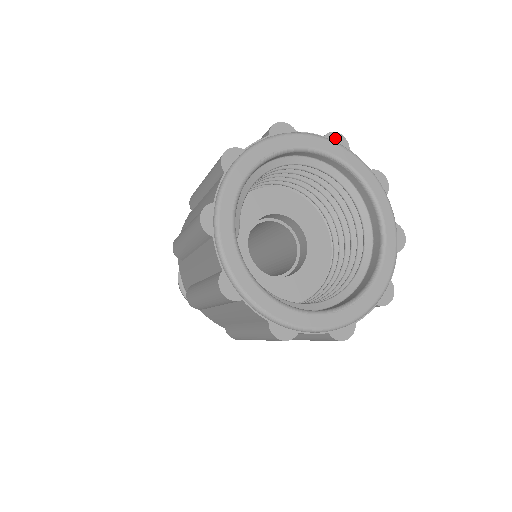
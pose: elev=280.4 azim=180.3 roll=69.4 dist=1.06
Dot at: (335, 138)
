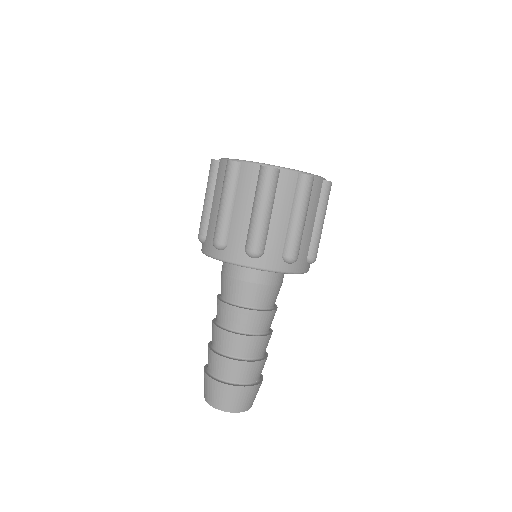
Dot at: occluded
